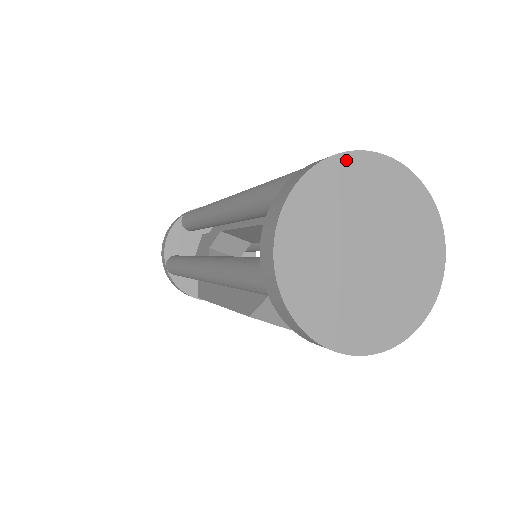
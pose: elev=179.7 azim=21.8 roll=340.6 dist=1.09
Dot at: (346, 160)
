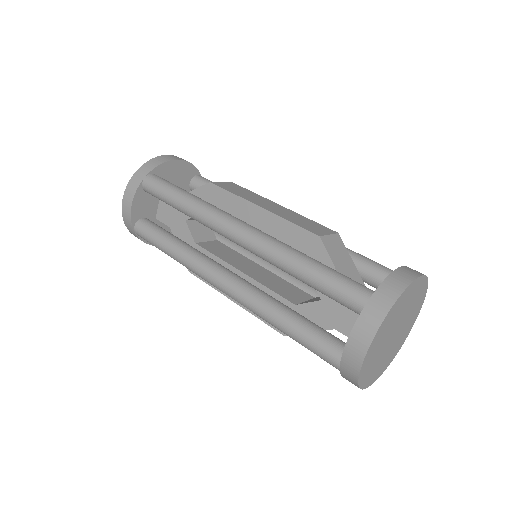
Dot at: (401, 297)
